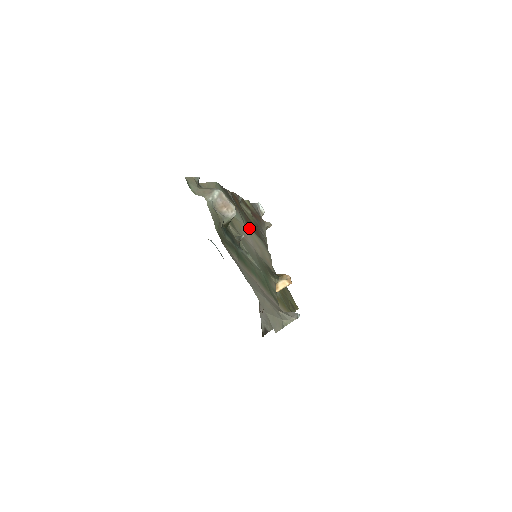
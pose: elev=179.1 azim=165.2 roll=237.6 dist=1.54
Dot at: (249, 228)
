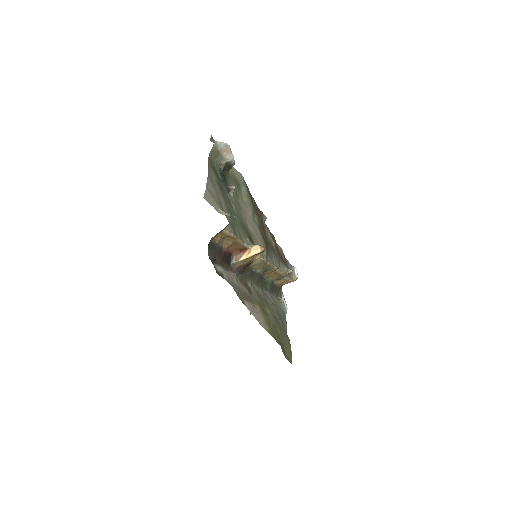
Dot at: occluded
